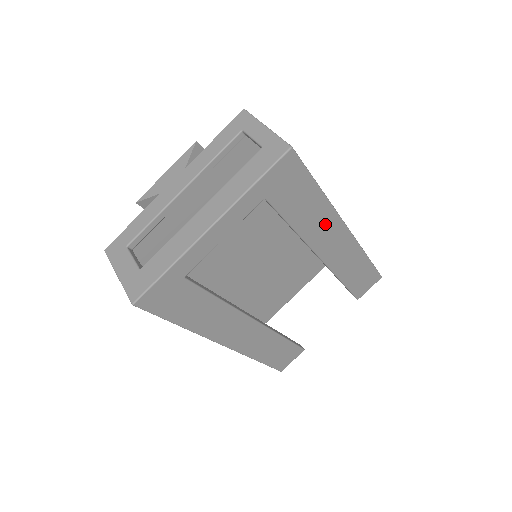
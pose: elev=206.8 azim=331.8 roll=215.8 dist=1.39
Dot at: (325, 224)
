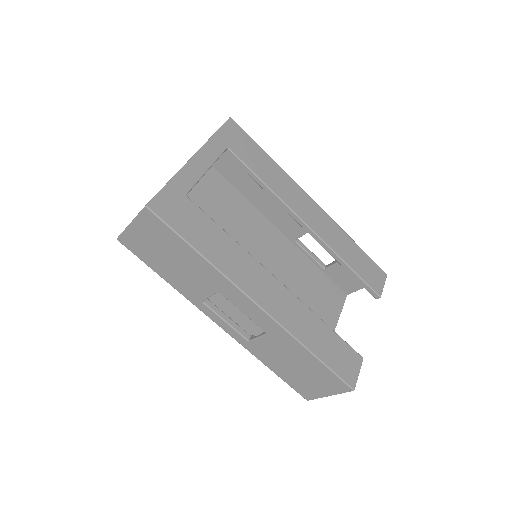
Dot at: (290, 189)
